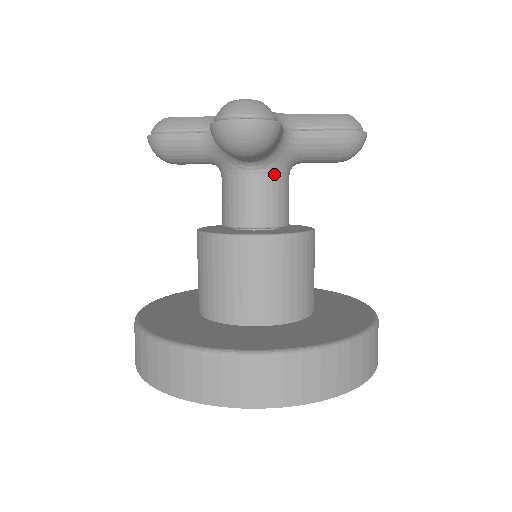
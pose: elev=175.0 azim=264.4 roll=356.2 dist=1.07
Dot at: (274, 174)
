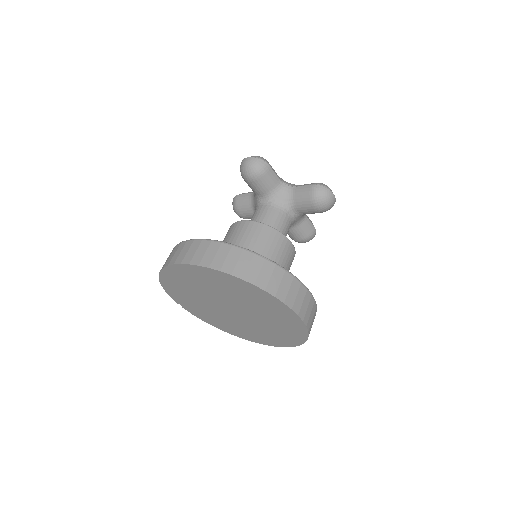
Dot at: (275, 206)
